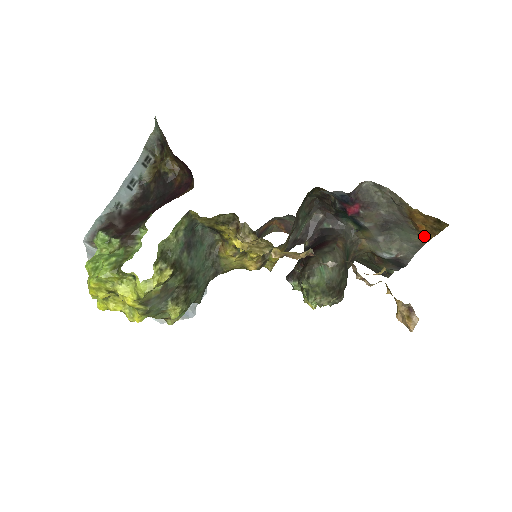
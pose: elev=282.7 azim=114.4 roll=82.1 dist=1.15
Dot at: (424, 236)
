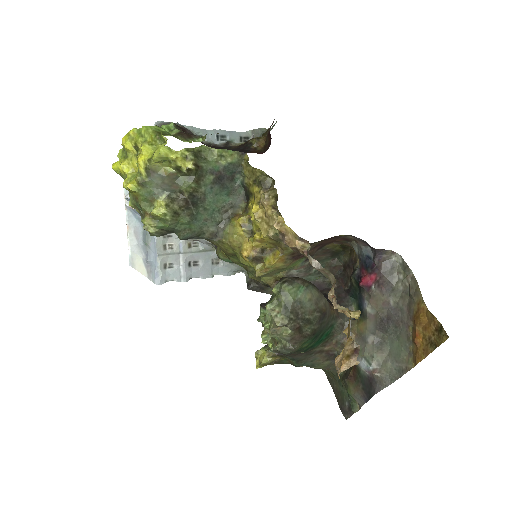
Dot at: (415, 354)
